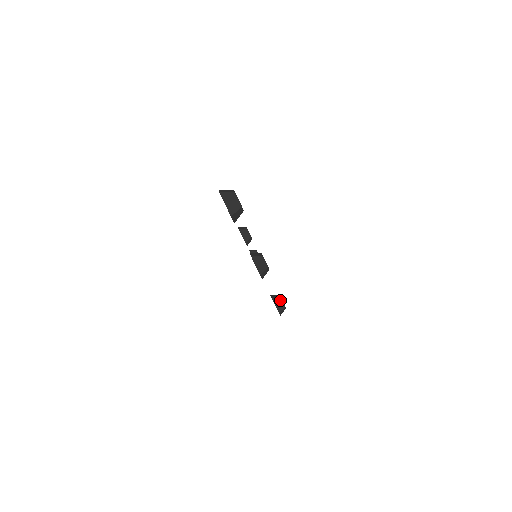
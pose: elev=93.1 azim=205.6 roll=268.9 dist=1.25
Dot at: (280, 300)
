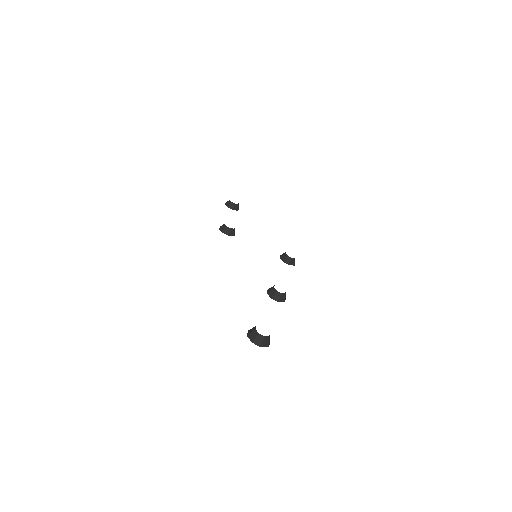
Dot at: (289, 258)
